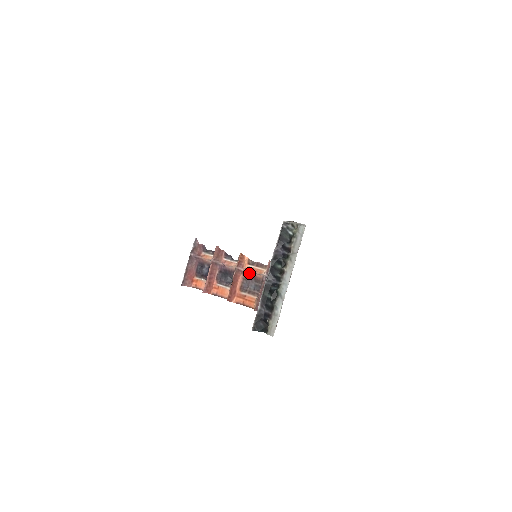
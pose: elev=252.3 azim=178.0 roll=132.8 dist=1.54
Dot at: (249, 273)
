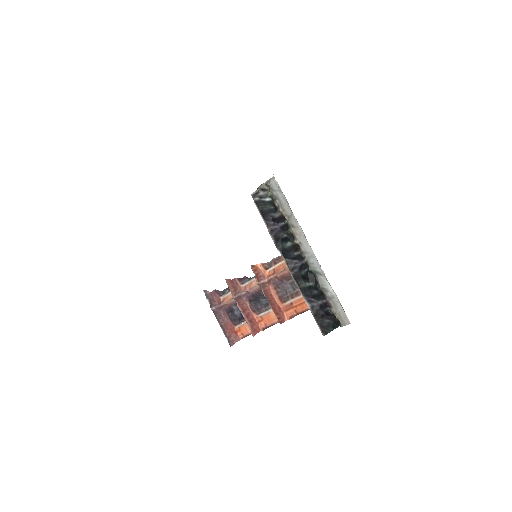
Dot at: (274, 278)
